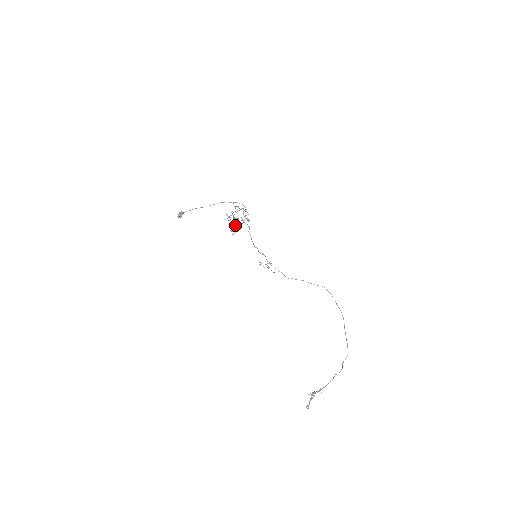
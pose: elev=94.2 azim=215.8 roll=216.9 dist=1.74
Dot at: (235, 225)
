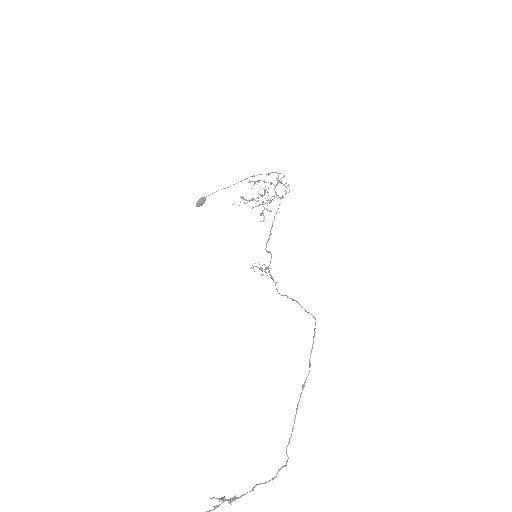
Dot at: (264, 207)
